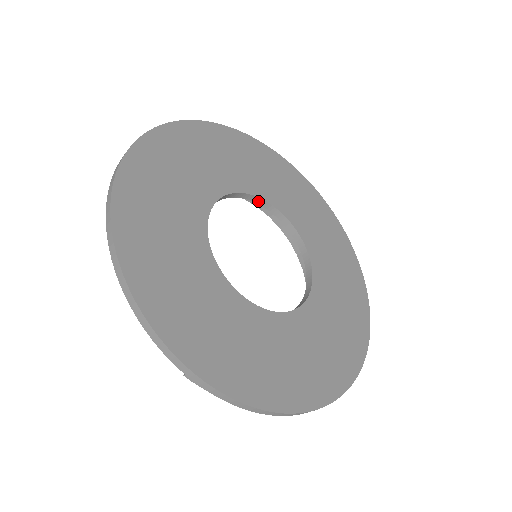
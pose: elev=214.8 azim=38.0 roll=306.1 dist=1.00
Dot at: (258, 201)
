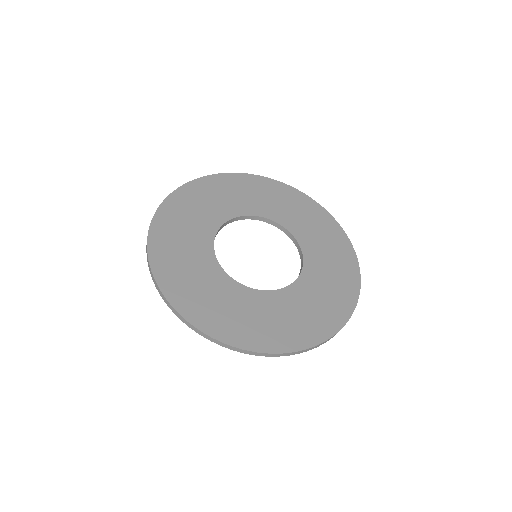
Dot at: (273, 223)
